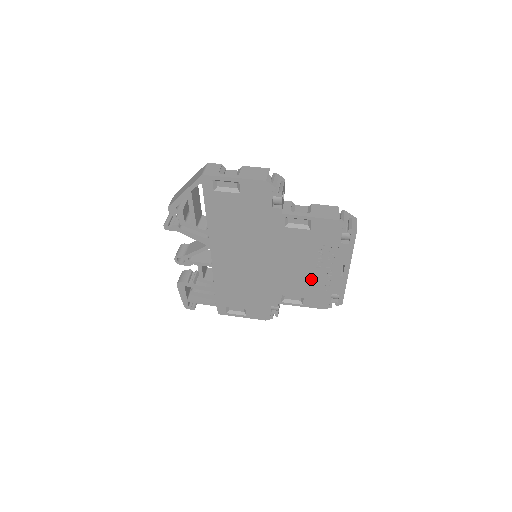
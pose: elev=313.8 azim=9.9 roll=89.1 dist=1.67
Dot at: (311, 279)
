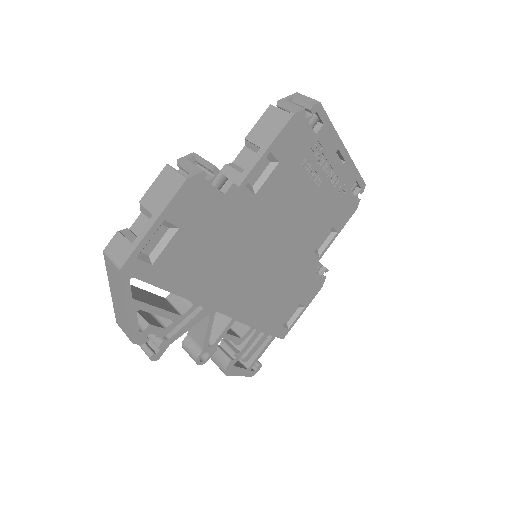
Dot at: (323, 203)
